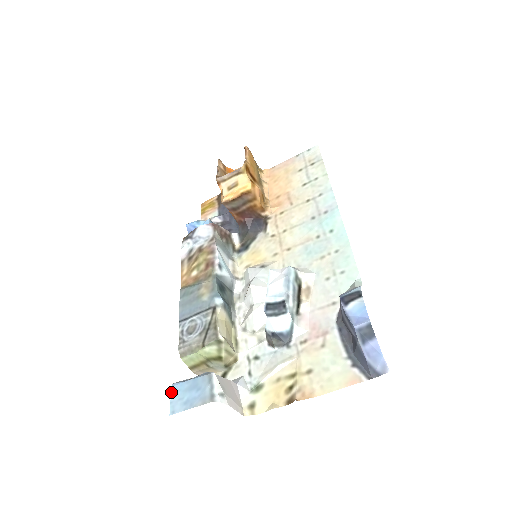
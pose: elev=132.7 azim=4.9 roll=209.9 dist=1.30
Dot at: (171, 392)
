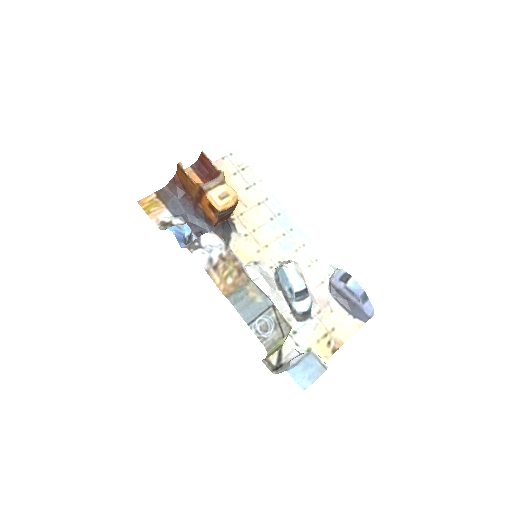
Dot at: (292, 377)
